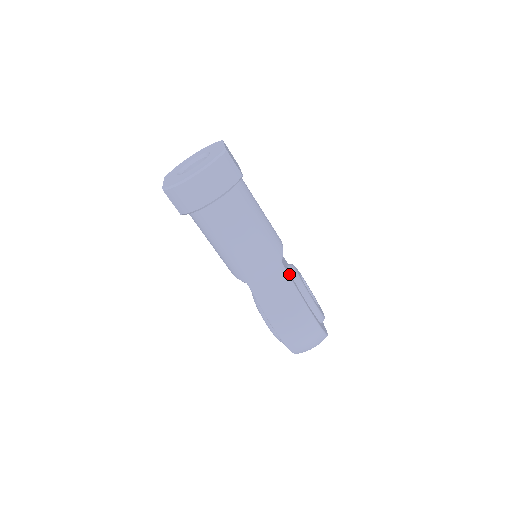
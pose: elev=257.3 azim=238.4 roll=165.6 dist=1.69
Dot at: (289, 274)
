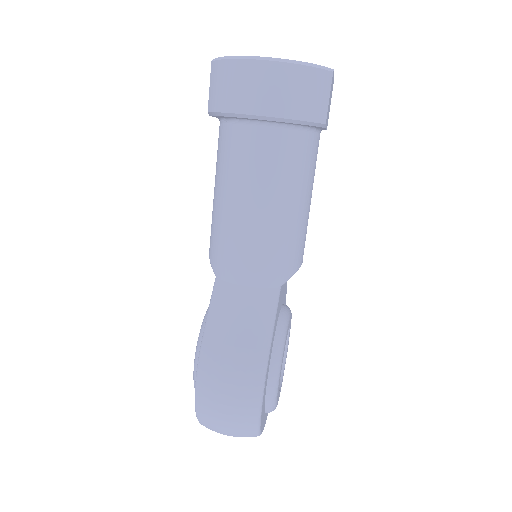
Dot at: (278, 309)
